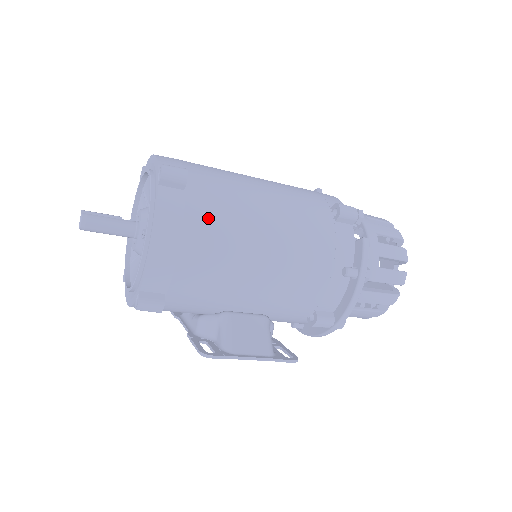
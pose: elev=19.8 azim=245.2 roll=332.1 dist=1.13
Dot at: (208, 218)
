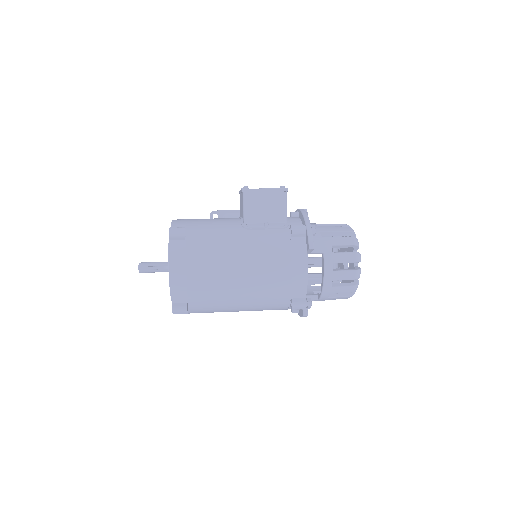
Dot at: (204, 312)
